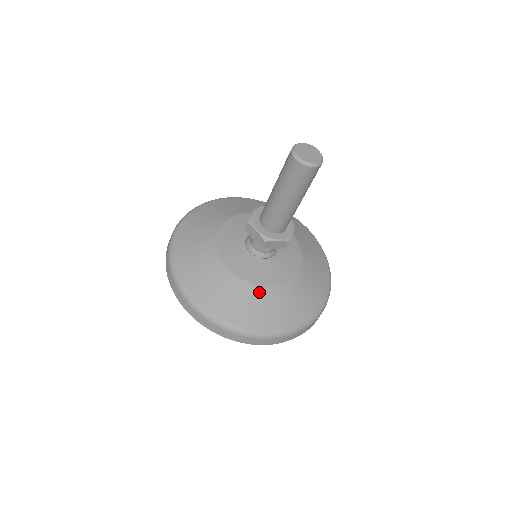
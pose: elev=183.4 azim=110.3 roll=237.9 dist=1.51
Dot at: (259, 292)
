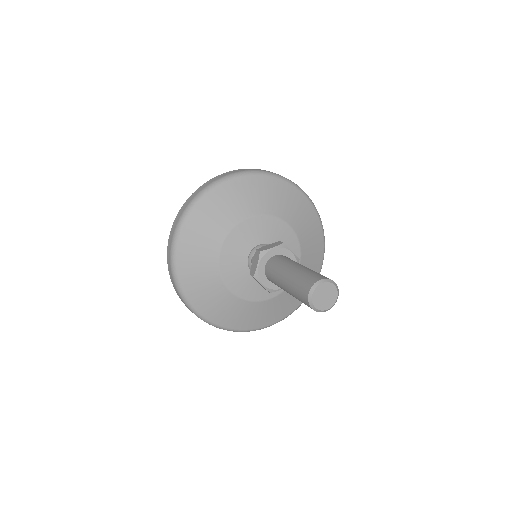
Dot at: (262, 305)
